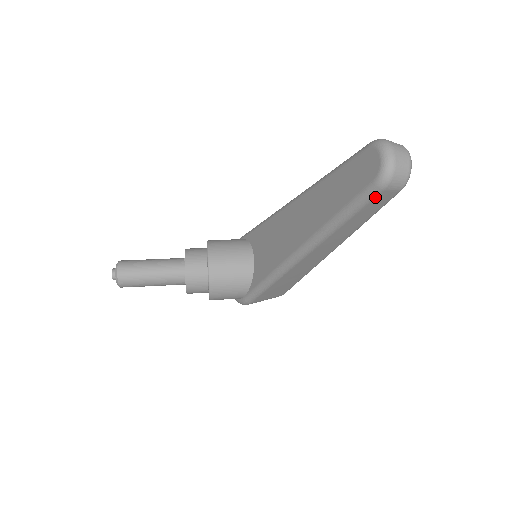
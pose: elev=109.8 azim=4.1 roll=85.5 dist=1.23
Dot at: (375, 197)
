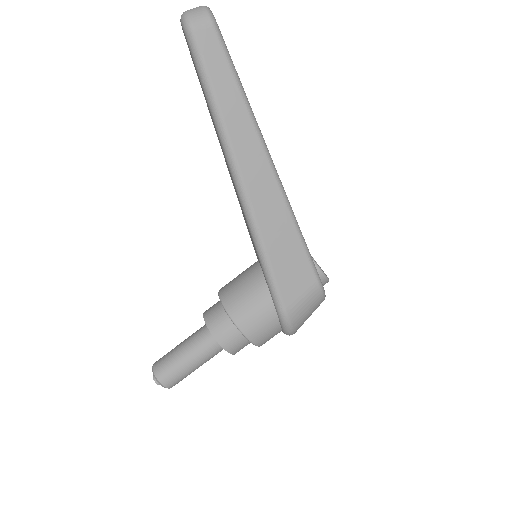
Dot at: (198, 44)
